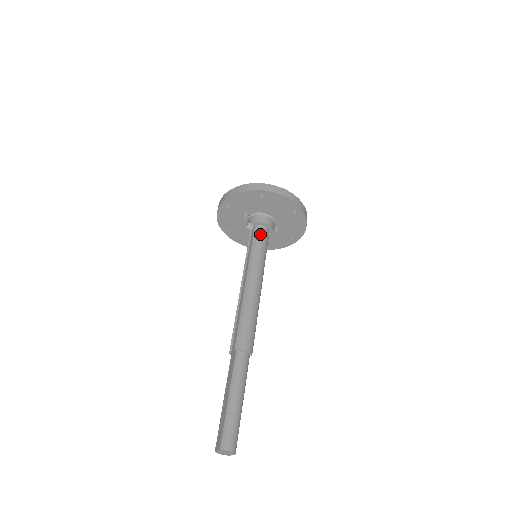
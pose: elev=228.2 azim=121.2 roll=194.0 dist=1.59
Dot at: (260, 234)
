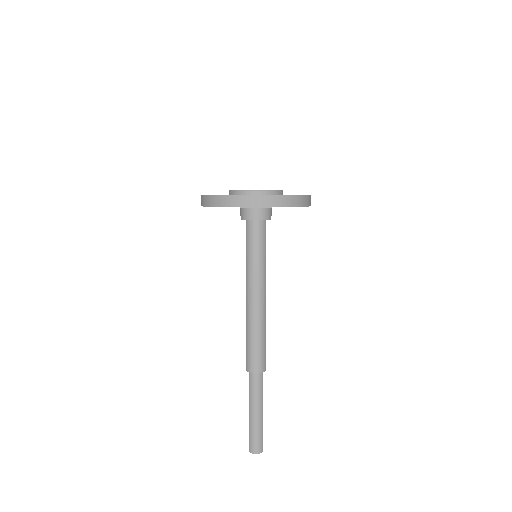
Dot at: (252, 234)
